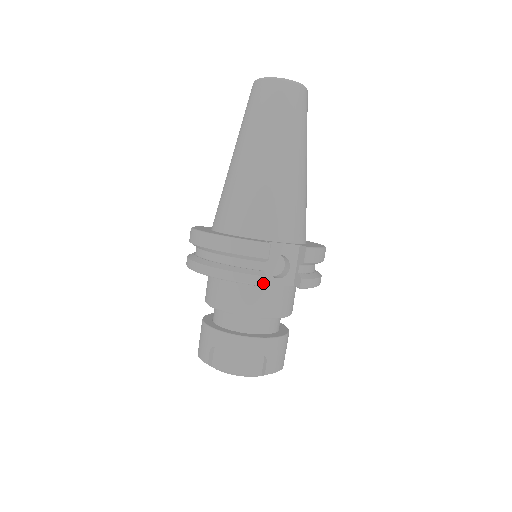
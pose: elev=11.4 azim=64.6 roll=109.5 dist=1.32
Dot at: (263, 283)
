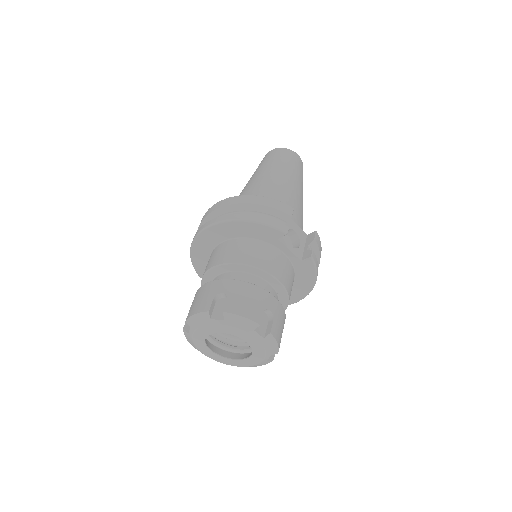
Dot at: (287, 231)
